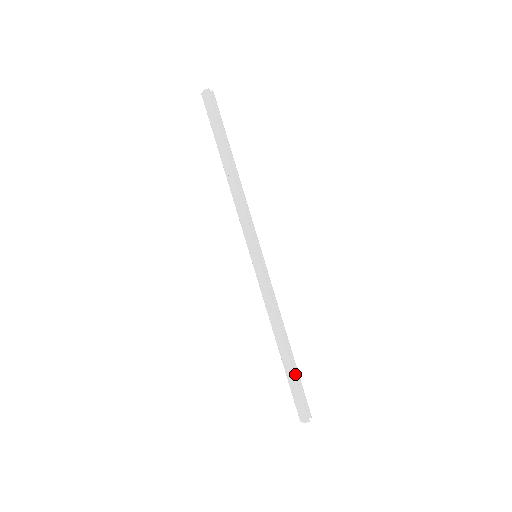
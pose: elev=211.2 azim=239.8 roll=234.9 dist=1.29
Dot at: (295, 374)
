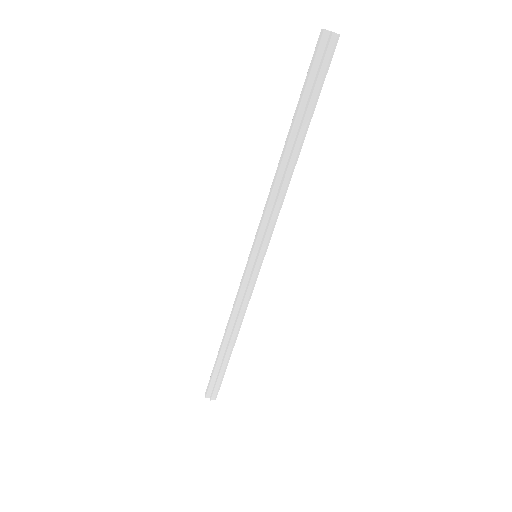
Dot at: (227, 365)
